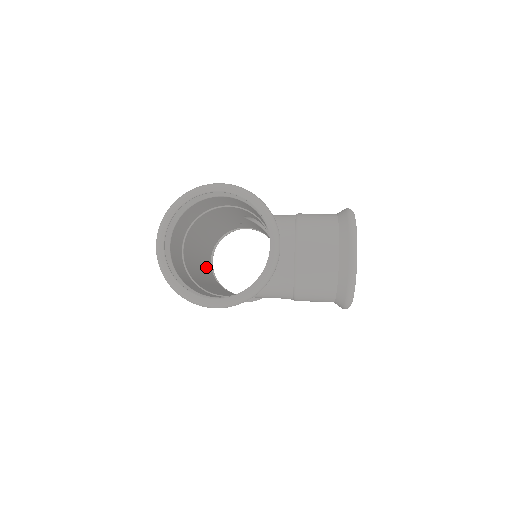
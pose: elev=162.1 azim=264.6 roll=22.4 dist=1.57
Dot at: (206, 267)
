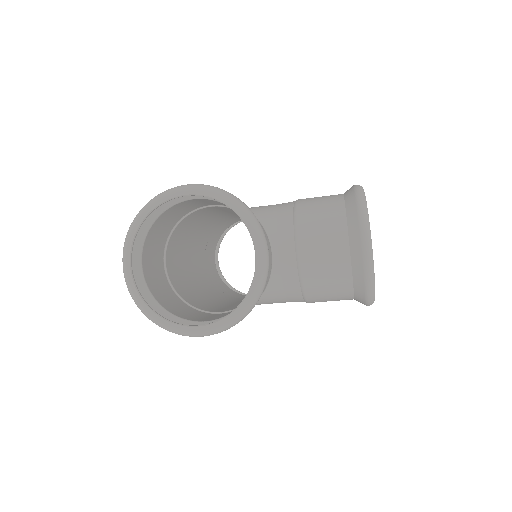
Dot at: (208, 271)
